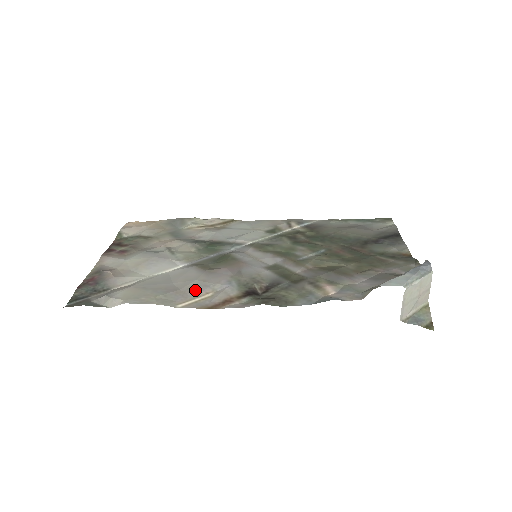
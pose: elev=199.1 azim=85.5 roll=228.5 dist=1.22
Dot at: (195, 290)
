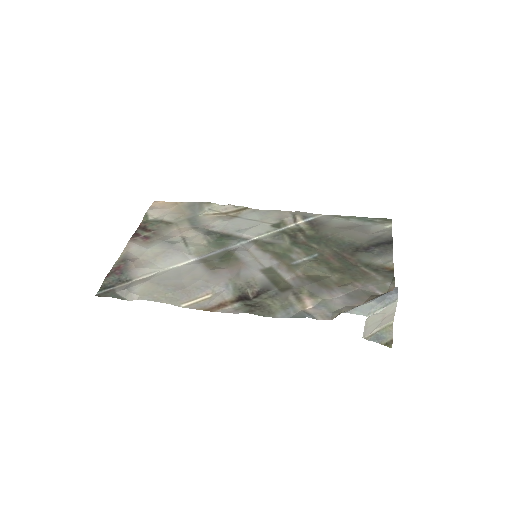
Dot at: (198, 290)
